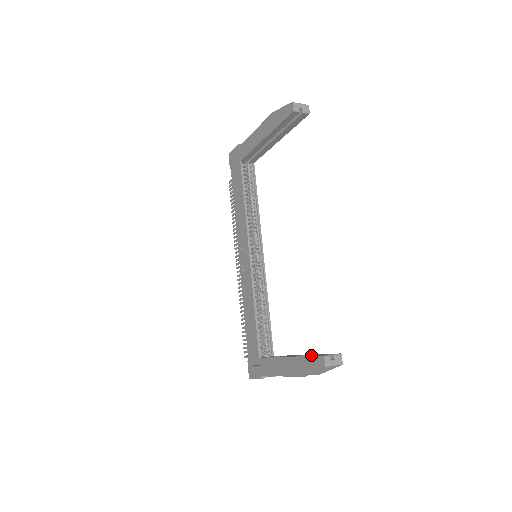
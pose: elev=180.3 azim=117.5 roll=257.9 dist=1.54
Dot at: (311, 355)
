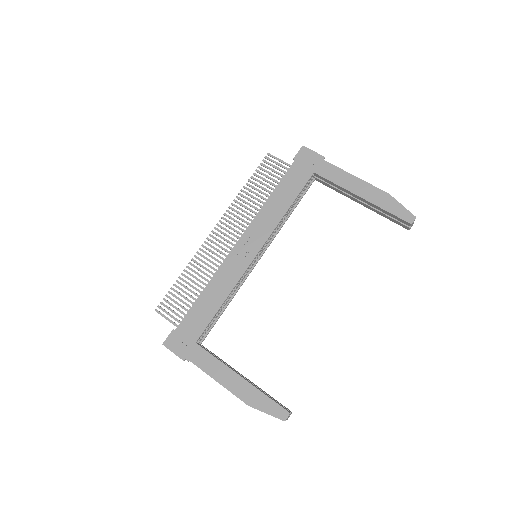
Dot at: (268, 395)
